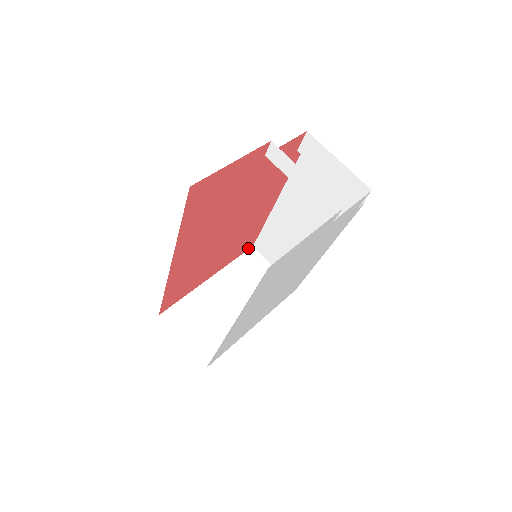
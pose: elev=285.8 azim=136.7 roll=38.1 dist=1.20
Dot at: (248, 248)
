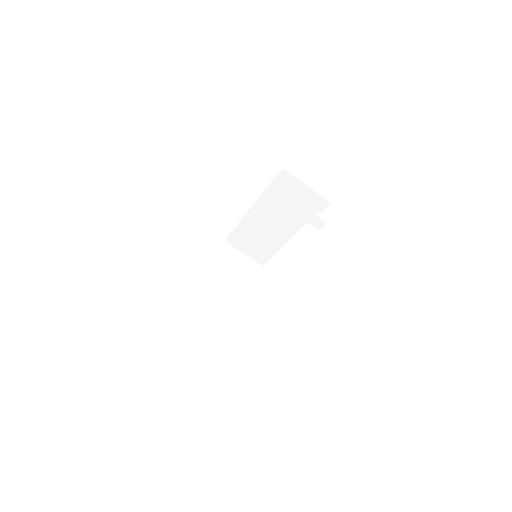
Dot at: (223, 243)
